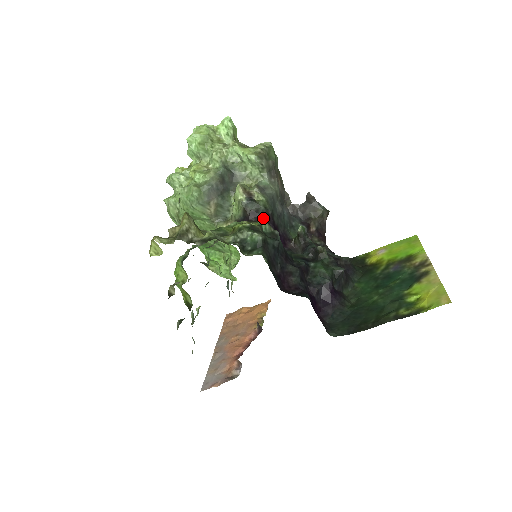
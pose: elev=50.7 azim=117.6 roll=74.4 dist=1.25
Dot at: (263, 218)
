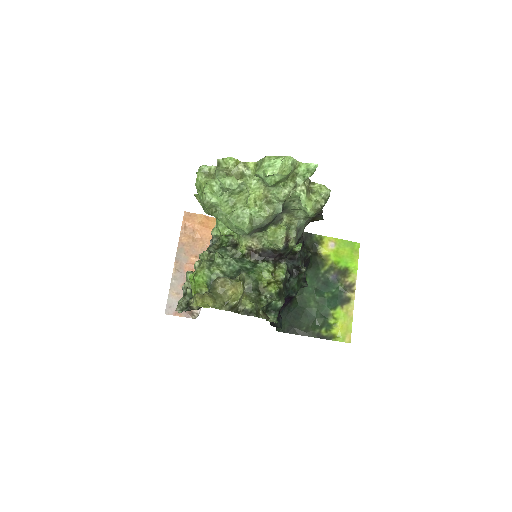
Dot at: (285, 262)
